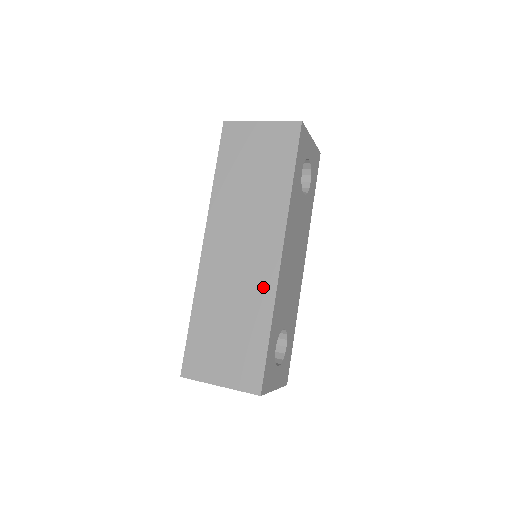
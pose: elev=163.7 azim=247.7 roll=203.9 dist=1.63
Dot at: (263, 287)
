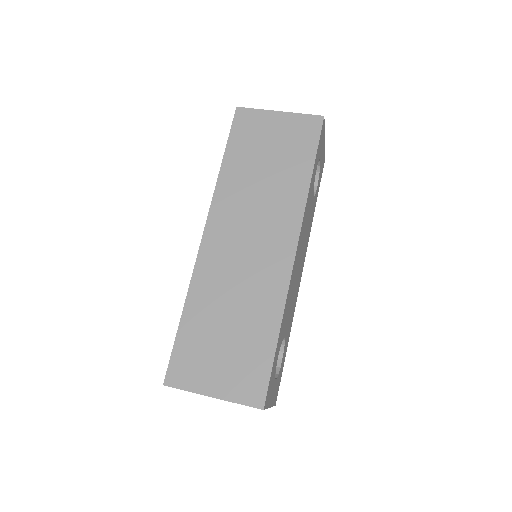
Dot at: (273, 285)
